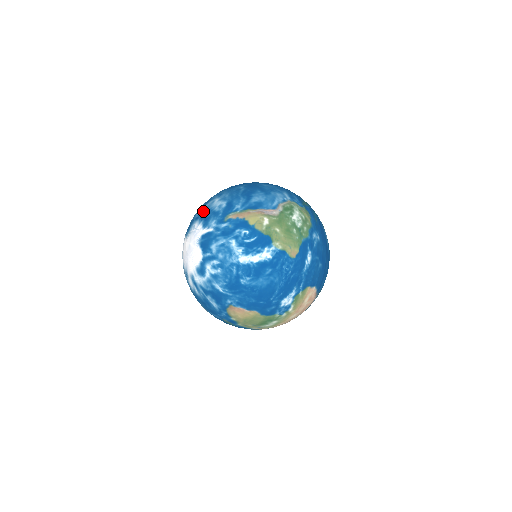
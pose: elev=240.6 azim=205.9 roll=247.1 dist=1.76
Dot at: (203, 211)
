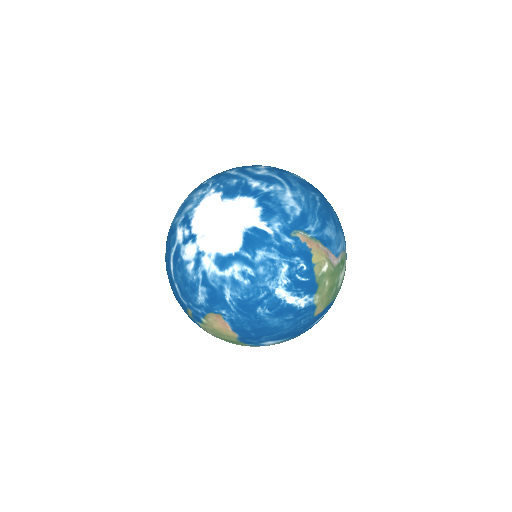
Dot at: (267, 193)
